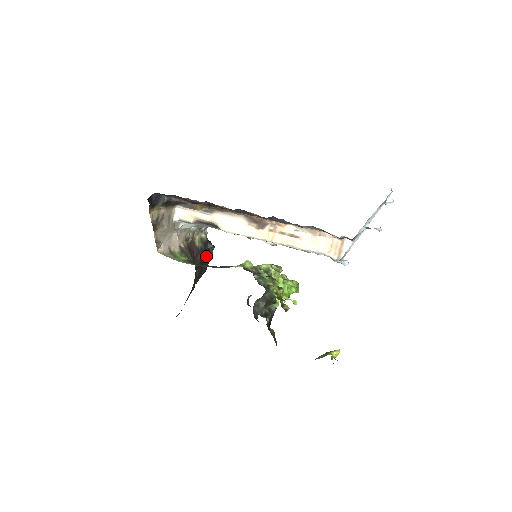
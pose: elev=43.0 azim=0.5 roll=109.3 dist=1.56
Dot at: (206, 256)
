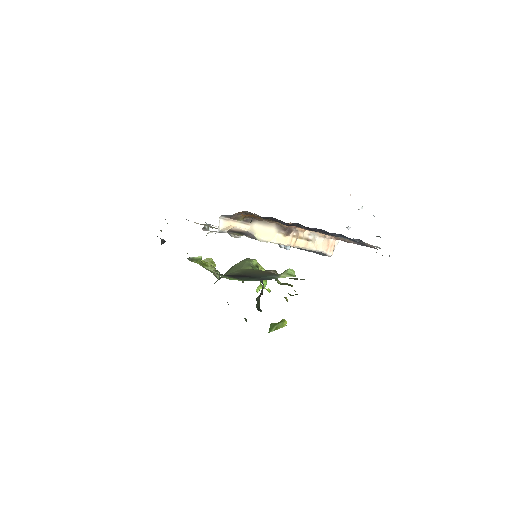
Dot at: occluded
